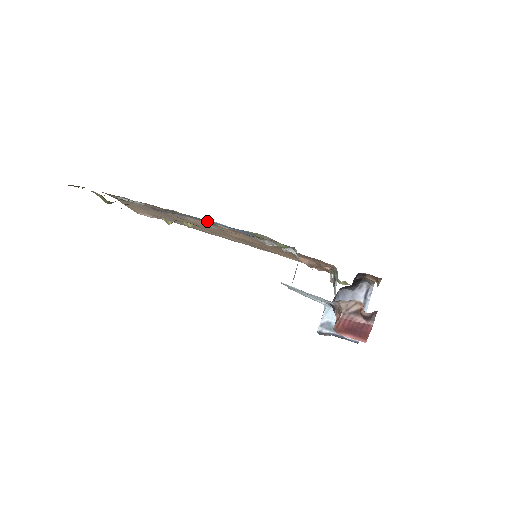
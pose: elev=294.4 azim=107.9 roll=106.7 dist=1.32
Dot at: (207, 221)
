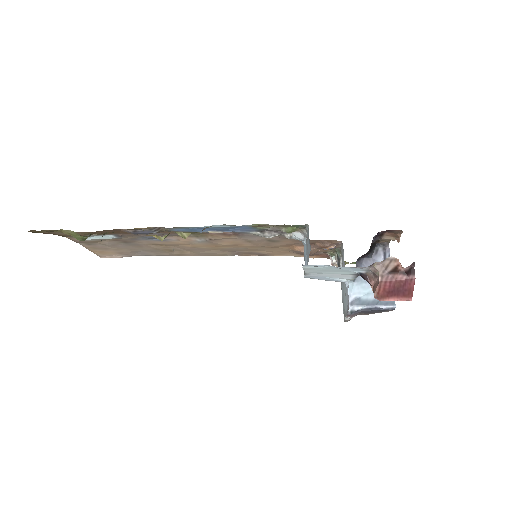
Dot at: (198, 230)
